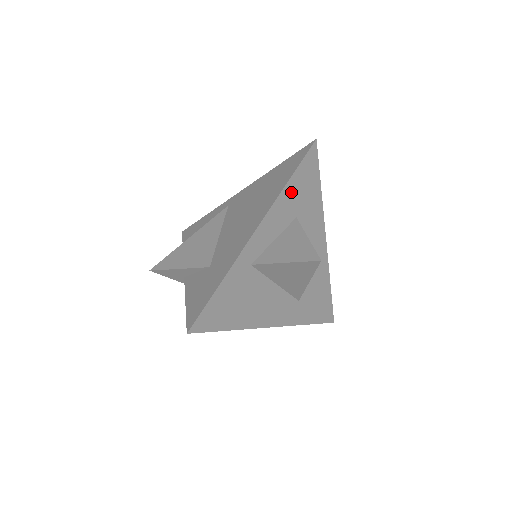
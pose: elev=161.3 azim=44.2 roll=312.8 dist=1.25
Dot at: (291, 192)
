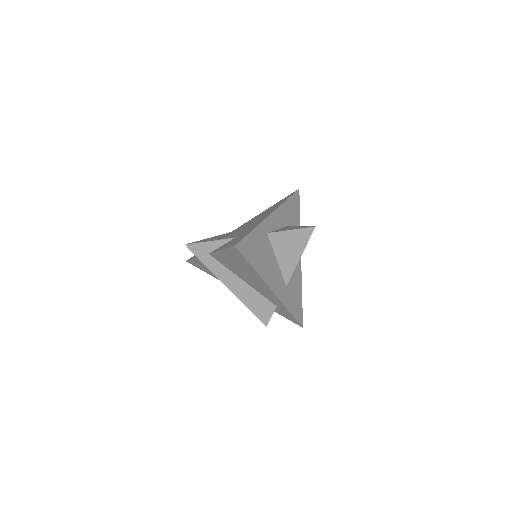
Dot at: (287, 208)
